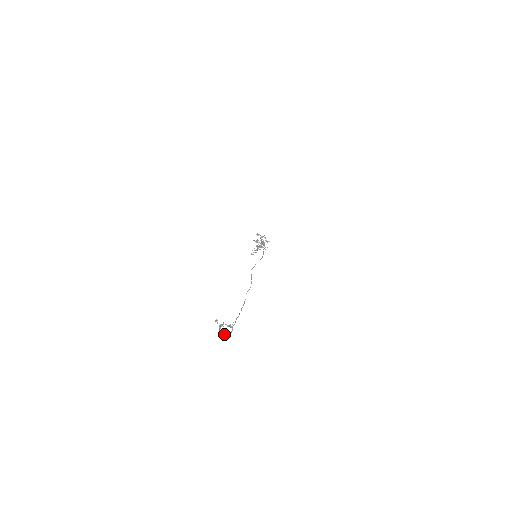
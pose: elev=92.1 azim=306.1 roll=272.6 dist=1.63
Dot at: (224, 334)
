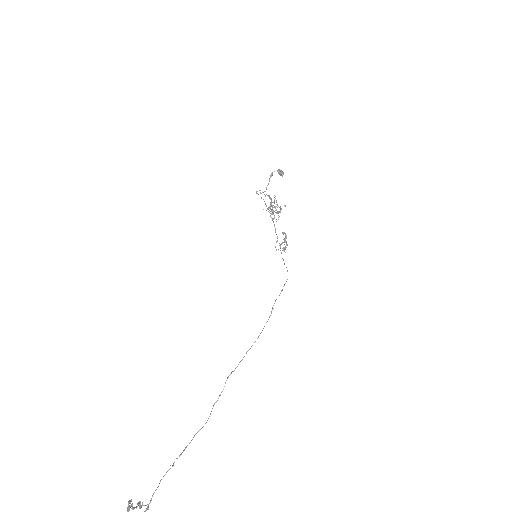
Dot at: out of frame
